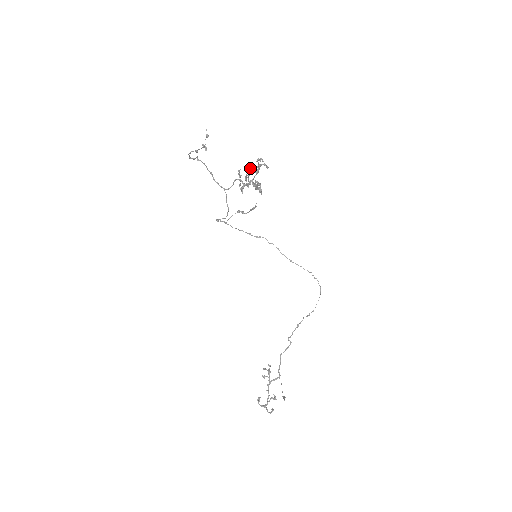
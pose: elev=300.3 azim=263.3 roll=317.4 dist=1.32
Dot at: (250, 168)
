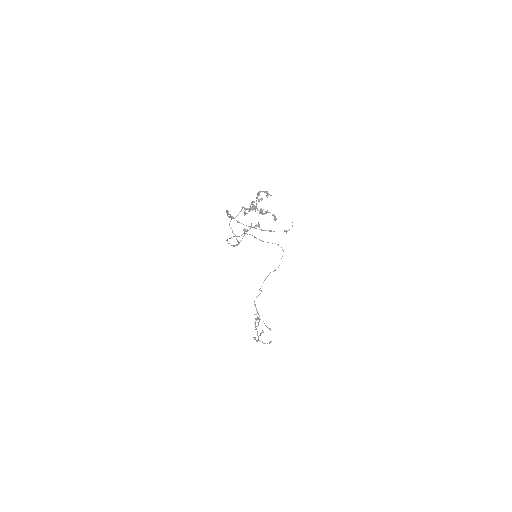
Dot at: (259, 201)
